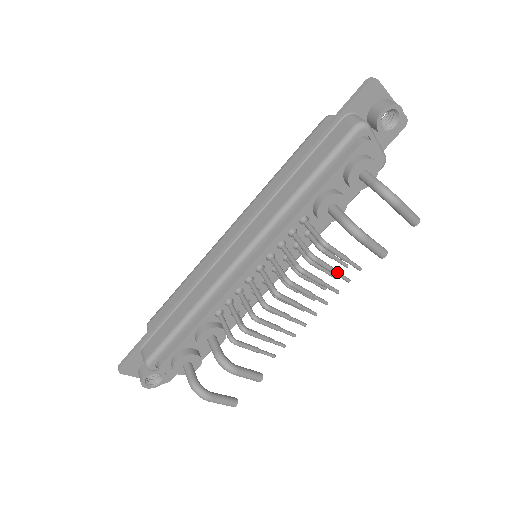
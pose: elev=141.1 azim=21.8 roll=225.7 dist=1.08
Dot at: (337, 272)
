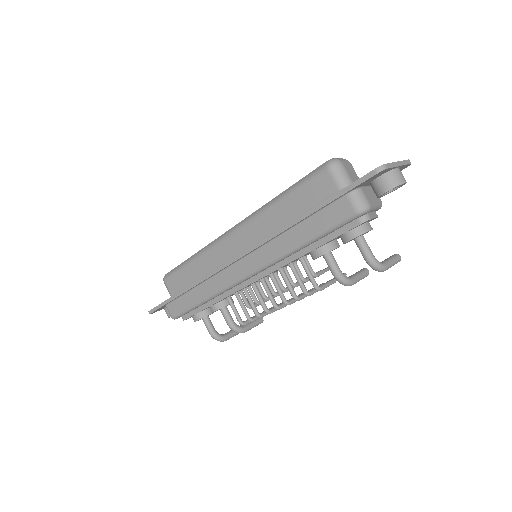
Dot at: occluded
